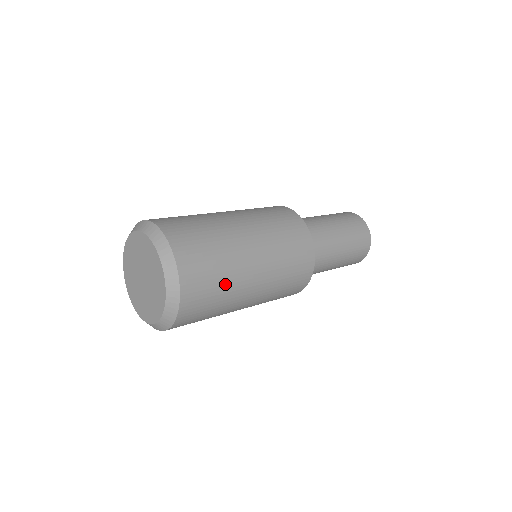
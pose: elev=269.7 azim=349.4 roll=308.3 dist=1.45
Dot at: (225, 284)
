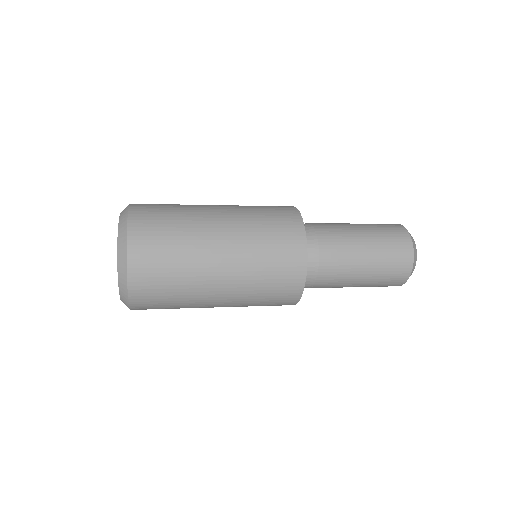
Dot at: (181, 288)
